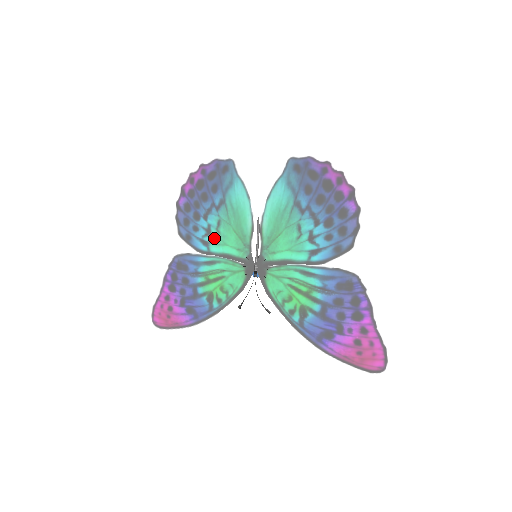
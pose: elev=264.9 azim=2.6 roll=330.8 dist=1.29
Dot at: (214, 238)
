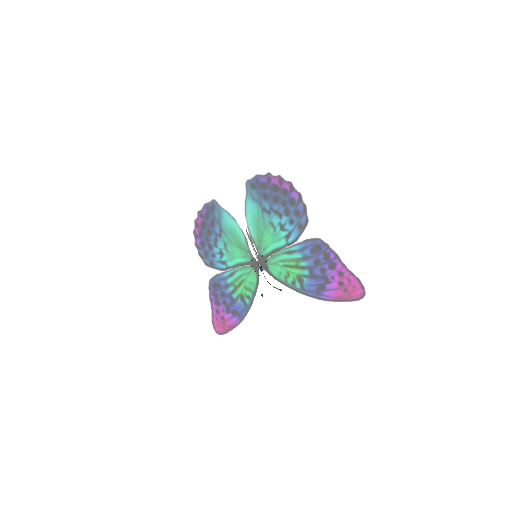
Dot at: (227, 257)
